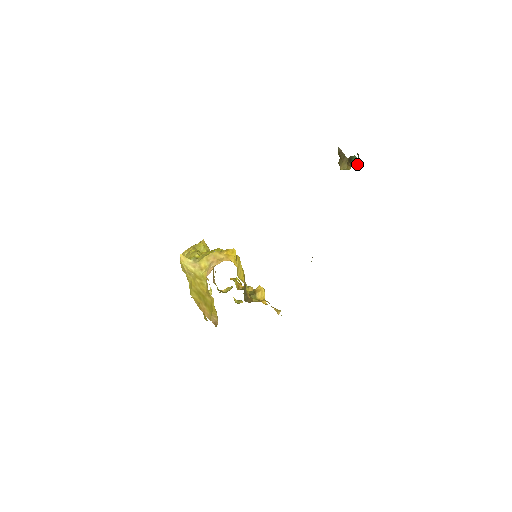
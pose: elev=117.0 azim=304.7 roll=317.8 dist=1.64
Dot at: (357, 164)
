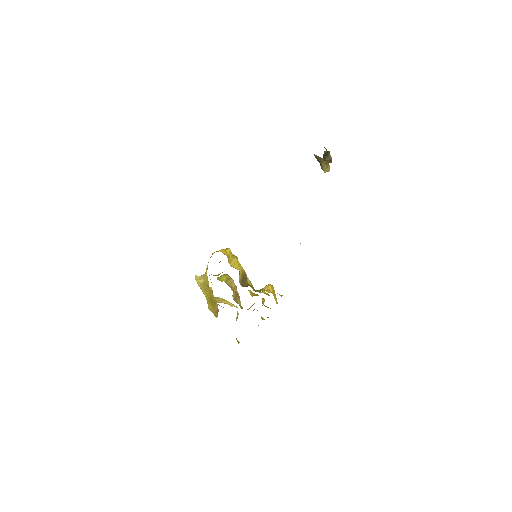
Dot at: (328, 156)
